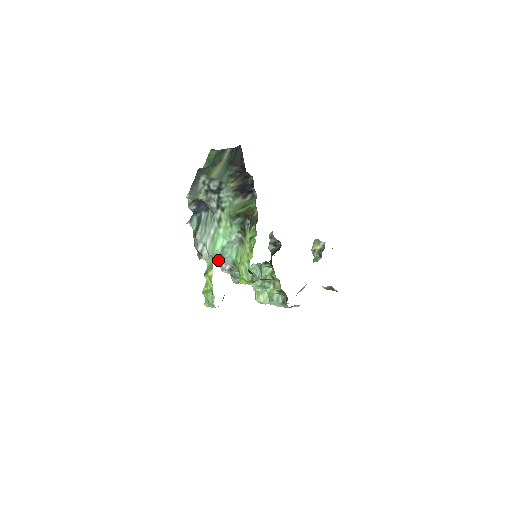
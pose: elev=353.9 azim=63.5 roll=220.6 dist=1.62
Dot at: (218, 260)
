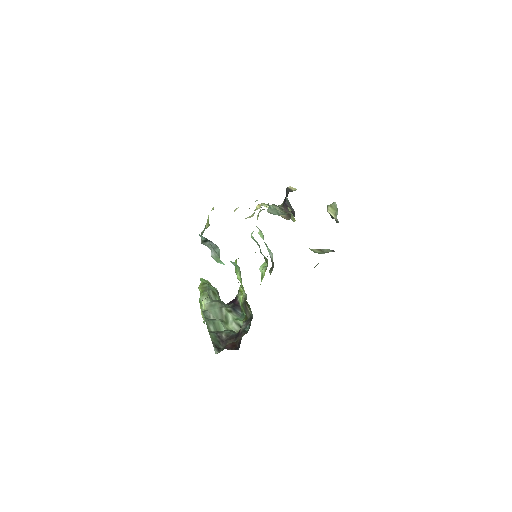
Dot at: occluded
